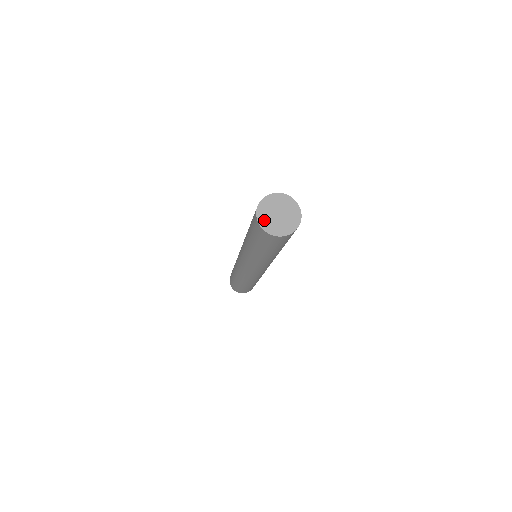
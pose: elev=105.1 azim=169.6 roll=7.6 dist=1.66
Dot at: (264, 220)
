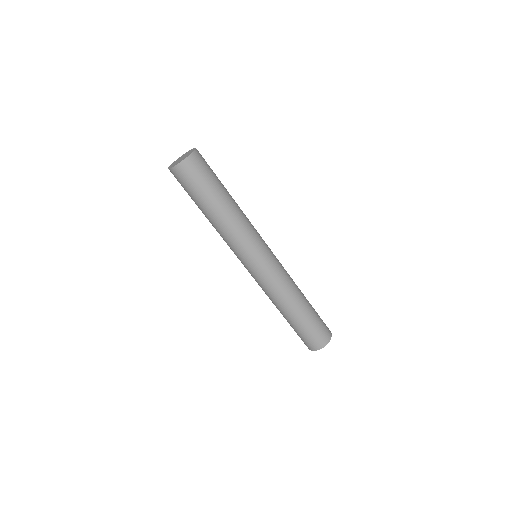
Dot at: occluded
